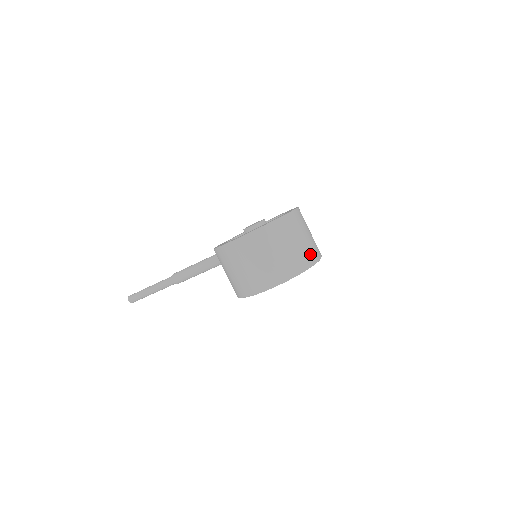
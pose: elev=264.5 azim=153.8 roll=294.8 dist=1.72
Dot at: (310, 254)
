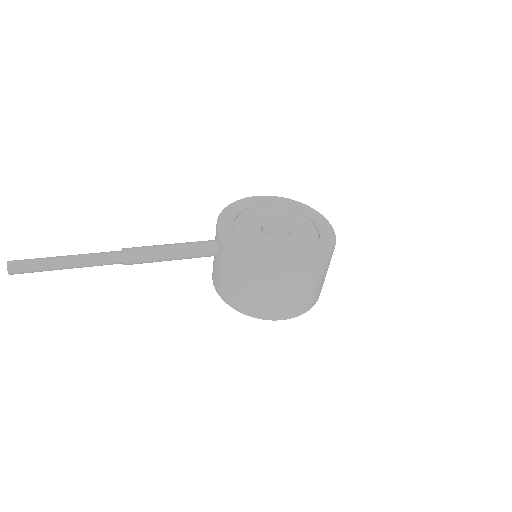
Dot at: occluded
